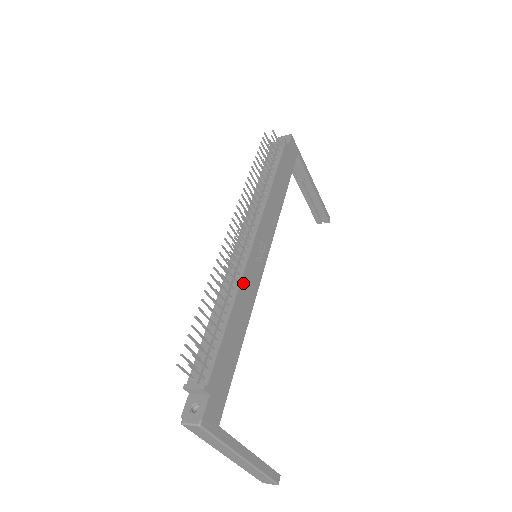
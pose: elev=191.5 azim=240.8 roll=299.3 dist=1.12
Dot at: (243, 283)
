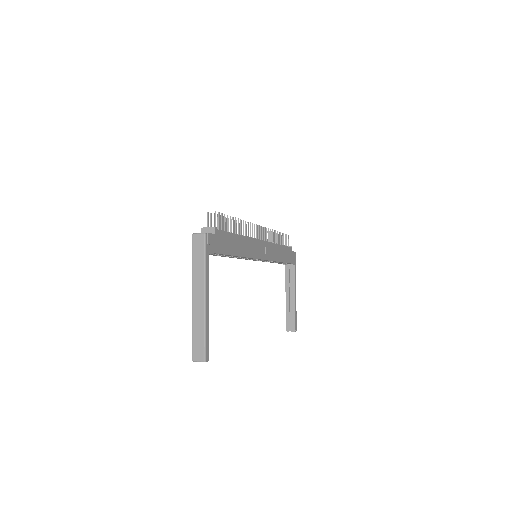
Dot at: (249, 240)
